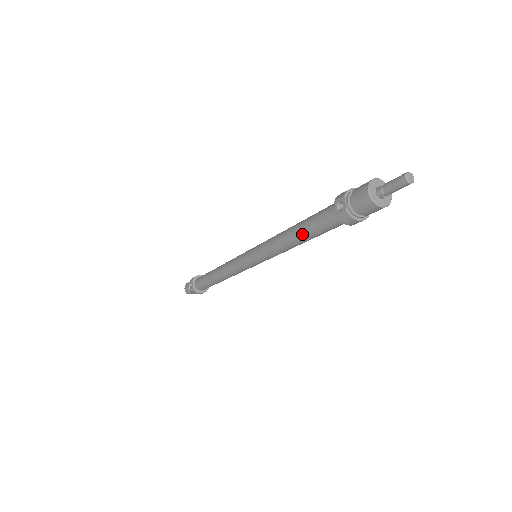
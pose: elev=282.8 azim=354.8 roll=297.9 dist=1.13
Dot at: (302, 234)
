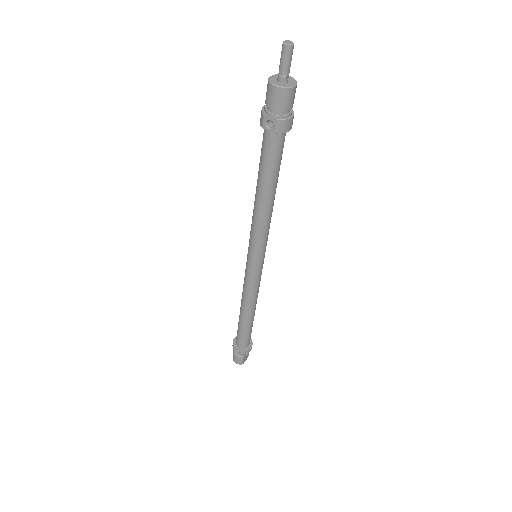
Dot at: (268, 185)
